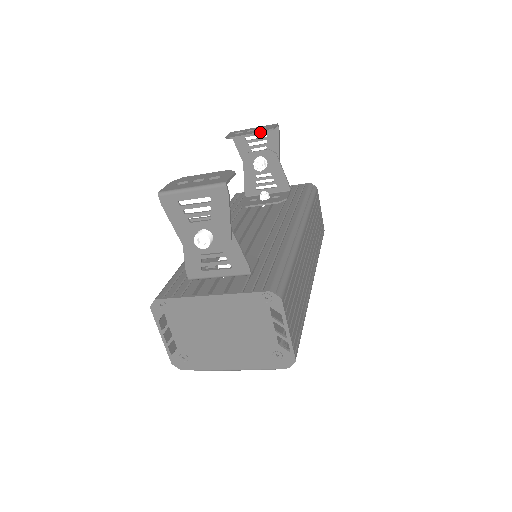
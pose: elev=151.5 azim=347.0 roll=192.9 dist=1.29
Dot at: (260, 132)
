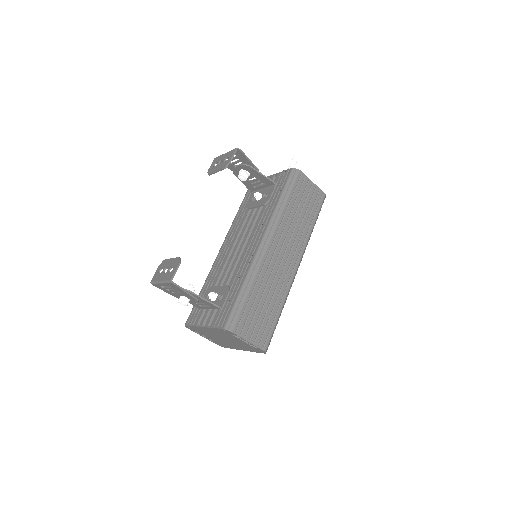
Dot at: (222, 169)
